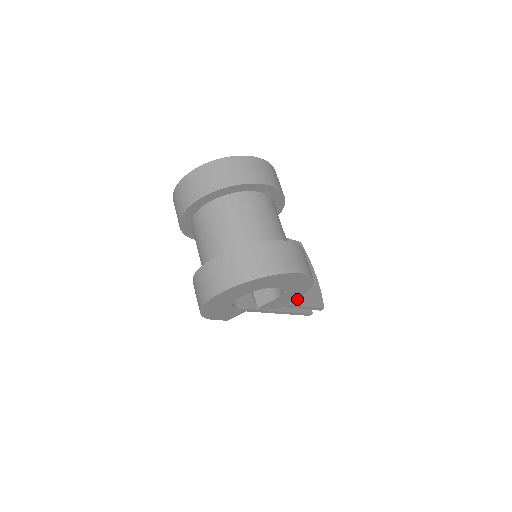
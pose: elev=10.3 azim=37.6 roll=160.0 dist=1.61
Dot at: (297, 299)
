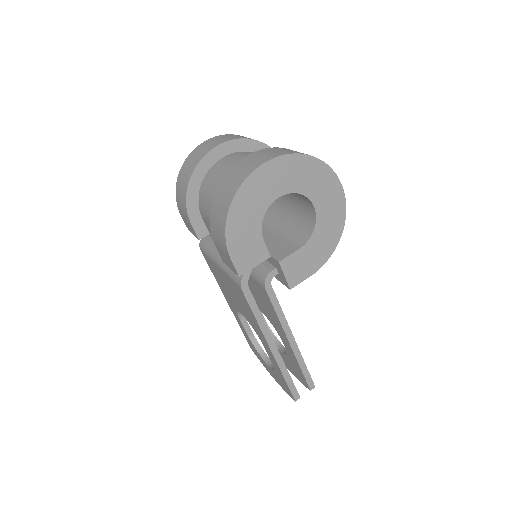
Dot at: occluded
